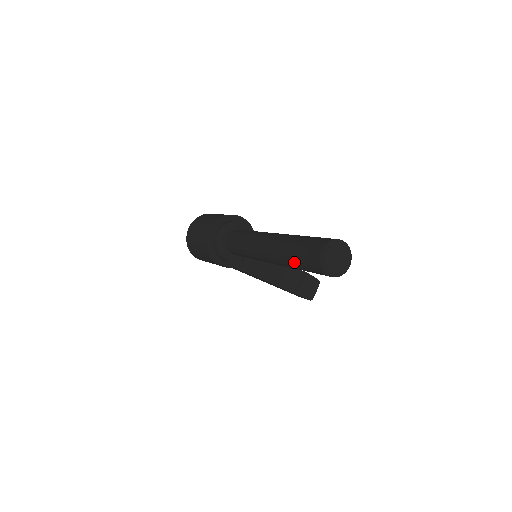
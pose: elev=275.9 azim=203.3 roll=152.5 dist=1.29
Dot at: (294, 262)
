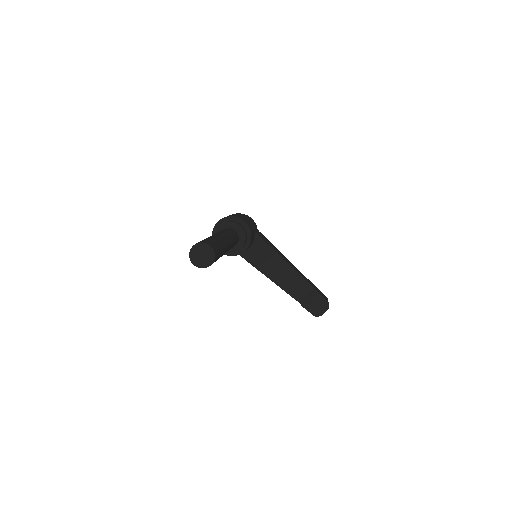
Dot at: occluded
